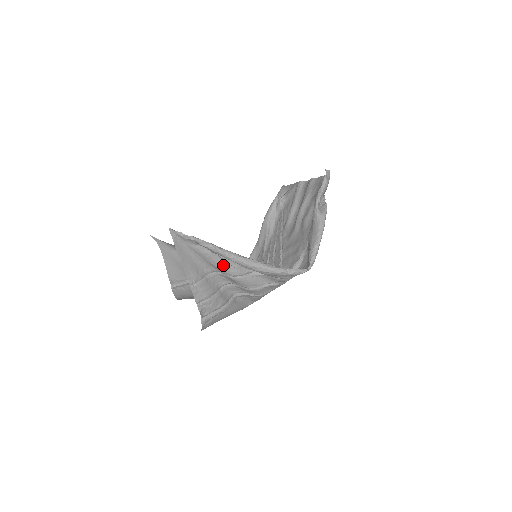
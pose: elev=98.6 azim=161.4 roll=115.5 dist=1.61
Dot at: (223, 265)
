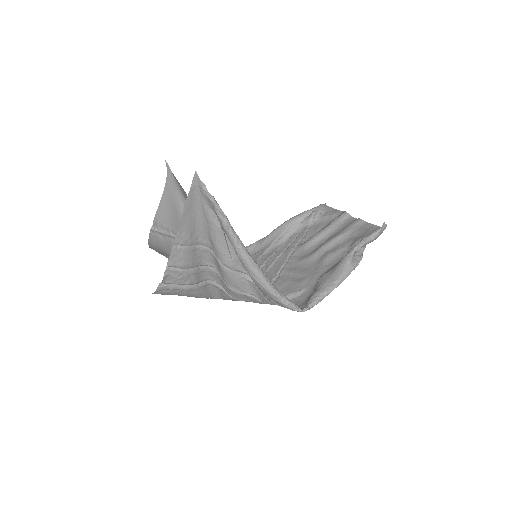
Dot at: (222, 247)
